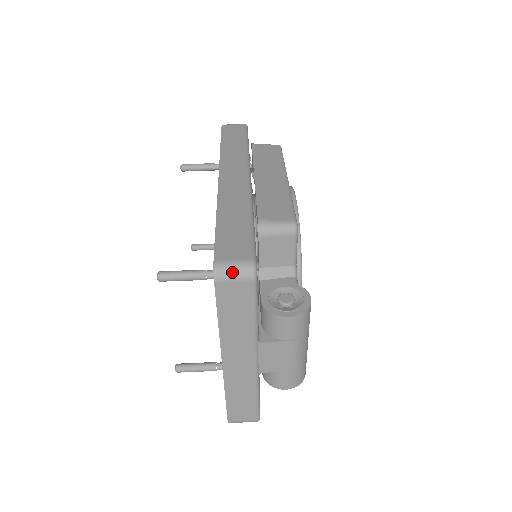
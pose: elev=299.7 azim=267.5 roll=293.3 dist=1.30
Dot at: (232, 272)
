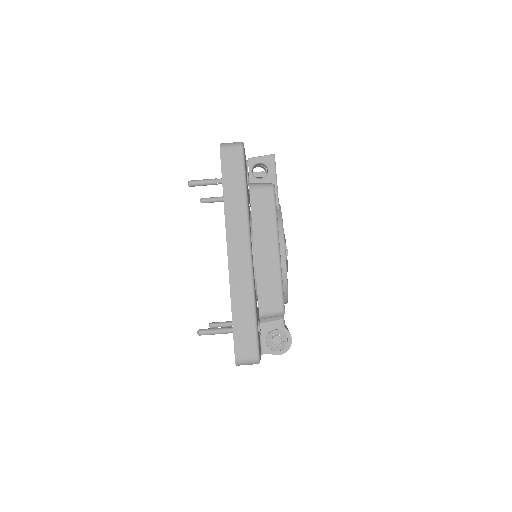
Dot at: (246, 364)
